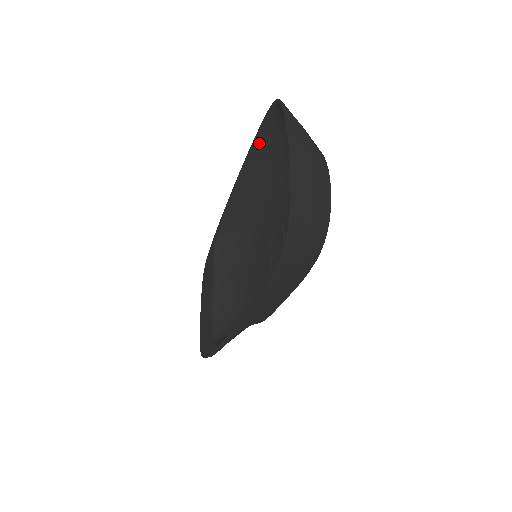
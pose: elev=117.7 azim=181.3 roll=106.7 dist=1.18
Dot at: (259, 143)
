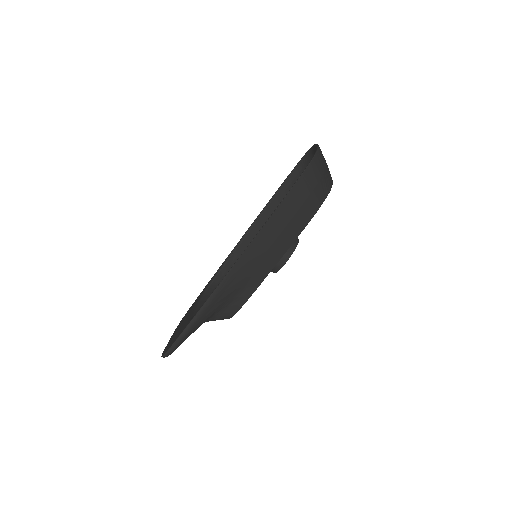
Dot at: (282, 190)
